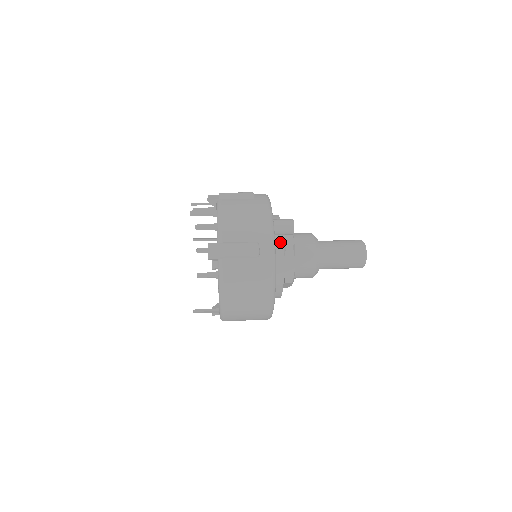
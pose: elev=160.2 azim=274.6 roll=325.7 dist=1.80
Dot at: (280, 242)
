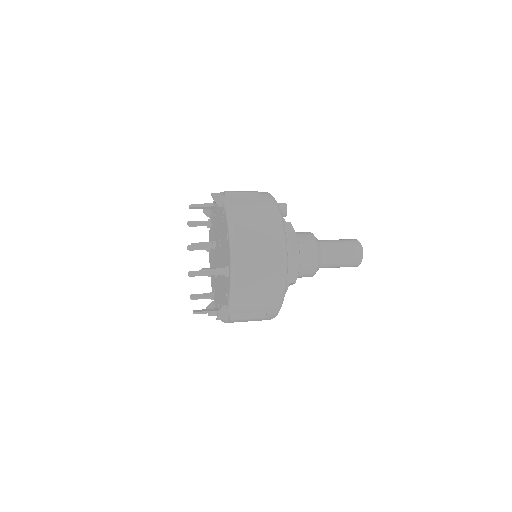
Dot at: occluded
